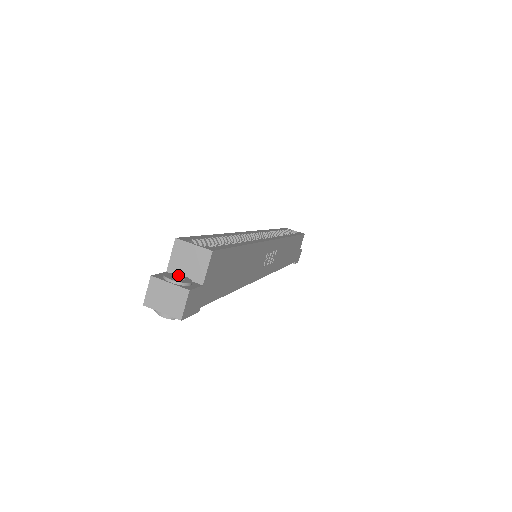
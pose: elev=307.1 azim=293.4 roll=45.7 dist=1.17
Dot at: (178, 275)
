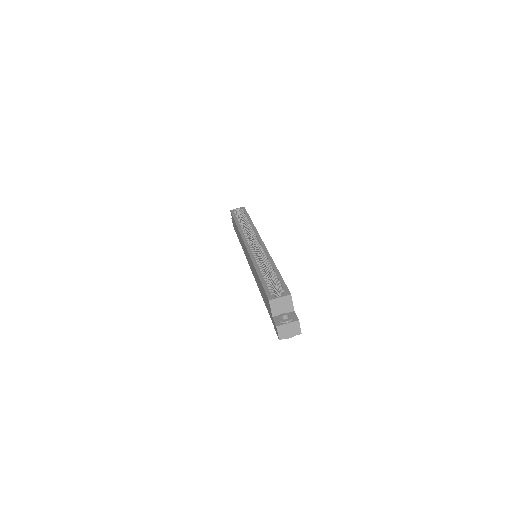
Dot at: (282, 315)
